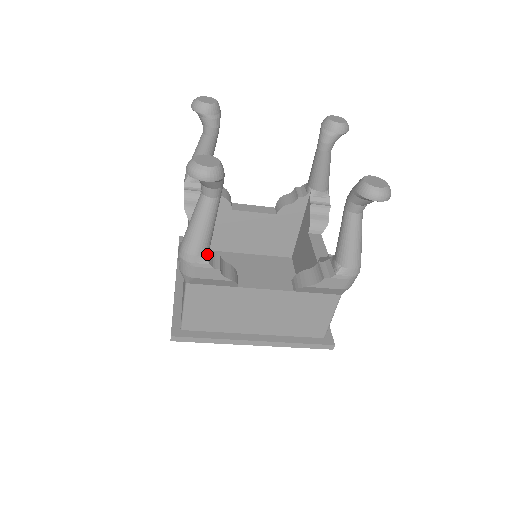
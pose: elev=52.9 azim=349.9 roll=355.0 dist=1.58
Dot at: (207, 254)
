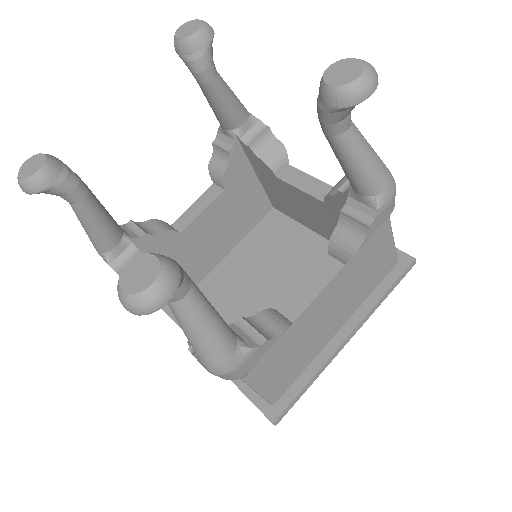
Dot at: (238, 342)
